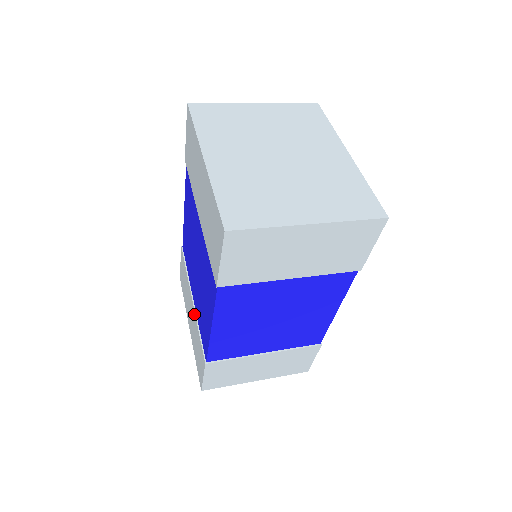
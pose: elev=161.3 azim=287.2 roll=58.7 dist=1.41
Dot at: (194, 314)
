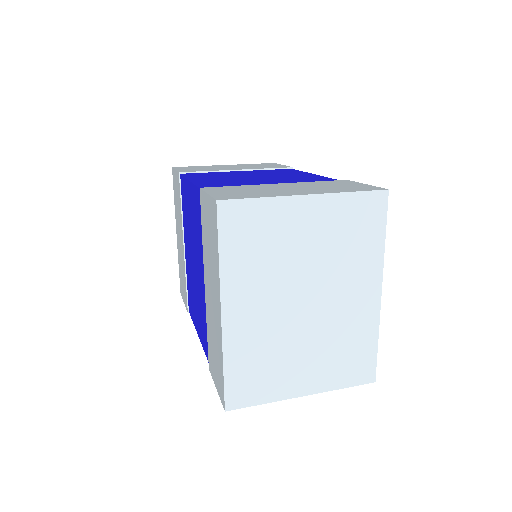
Dot at: (184, 260)
